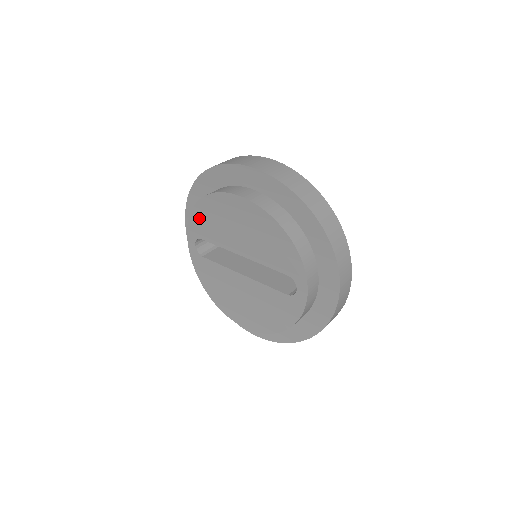
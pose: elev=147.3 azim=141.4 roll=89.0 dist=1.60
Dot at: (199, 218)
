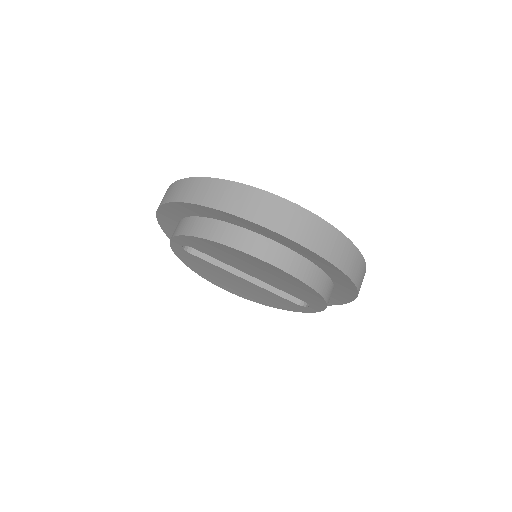
Dot at: (198, 243)
